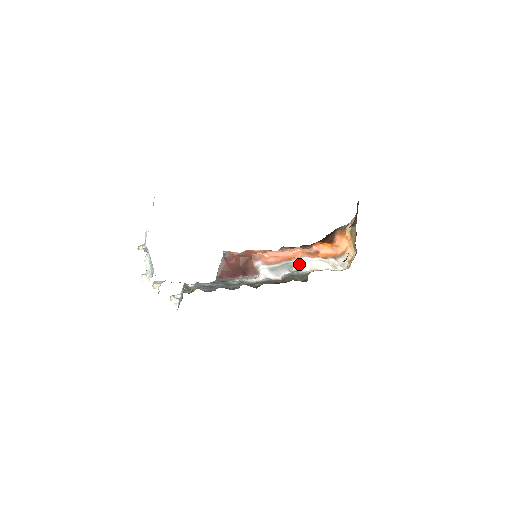
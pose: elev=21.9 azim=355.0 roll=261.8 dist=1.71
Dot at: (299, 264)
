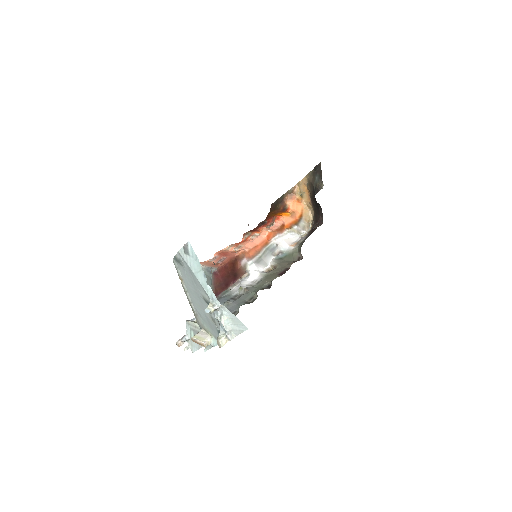
Dot at: (276, 244)
